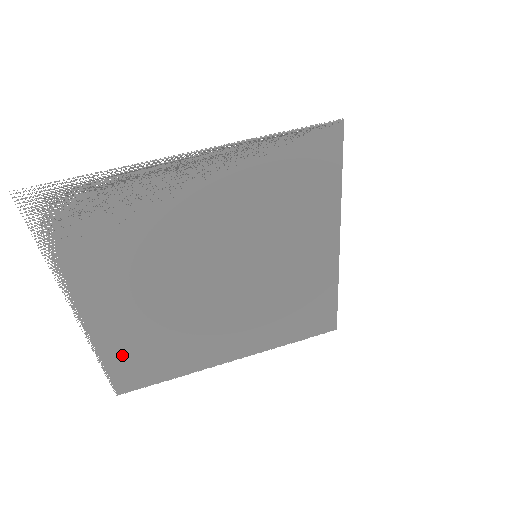
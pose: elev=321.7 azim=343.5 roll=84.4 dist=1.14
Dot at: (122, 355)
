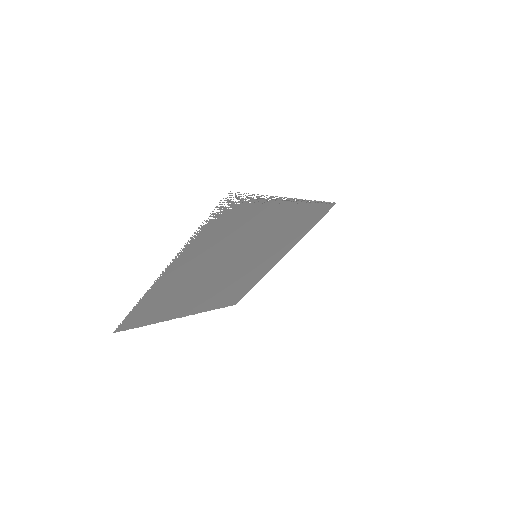
Dot at: (149, 303)
